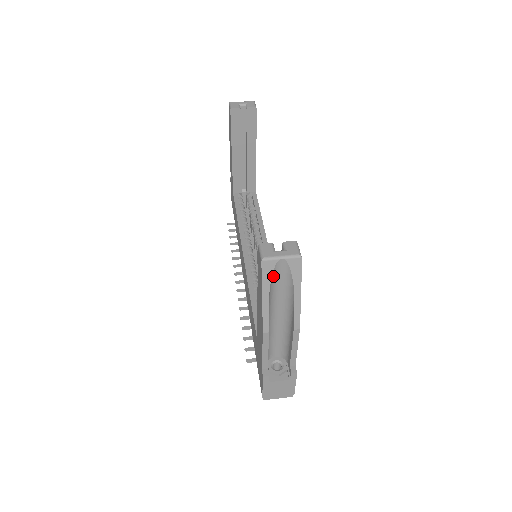
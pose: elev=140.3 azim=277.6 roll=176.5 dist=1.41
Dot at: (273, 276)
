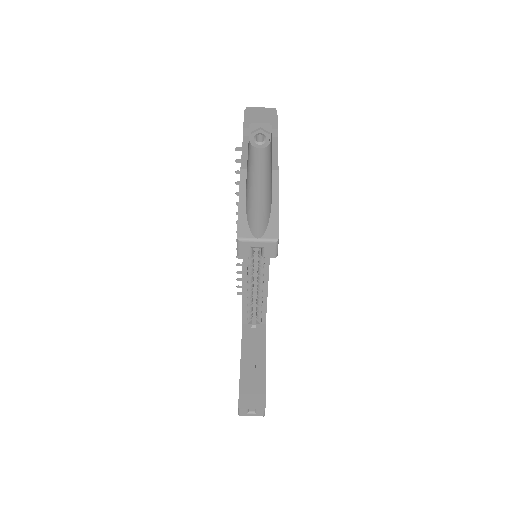
Dot at: occluded
